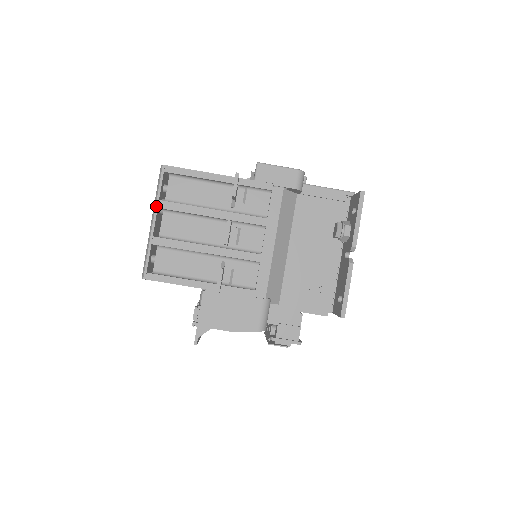
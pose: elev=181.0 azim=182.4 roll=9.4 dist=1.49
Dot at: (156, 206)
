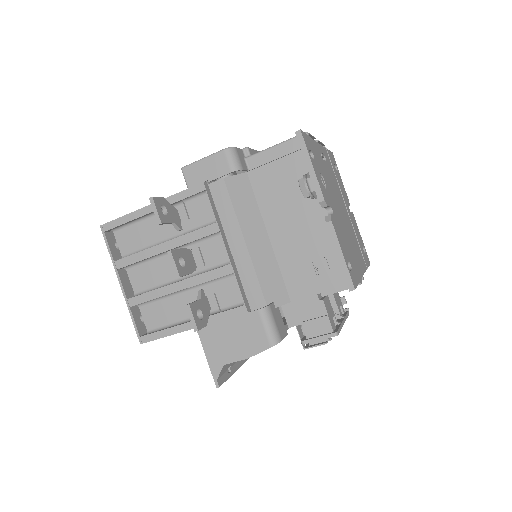
Dot at: (115, 269)
